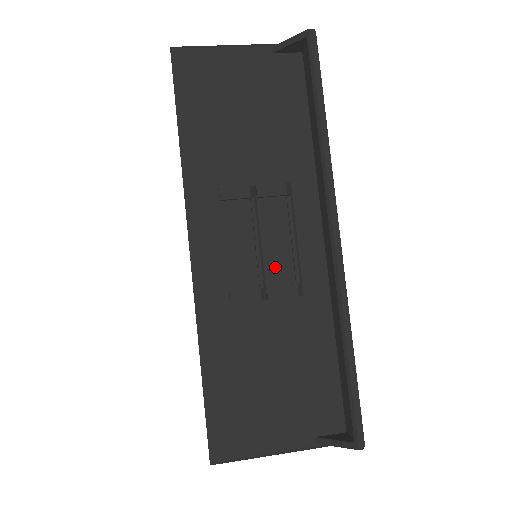
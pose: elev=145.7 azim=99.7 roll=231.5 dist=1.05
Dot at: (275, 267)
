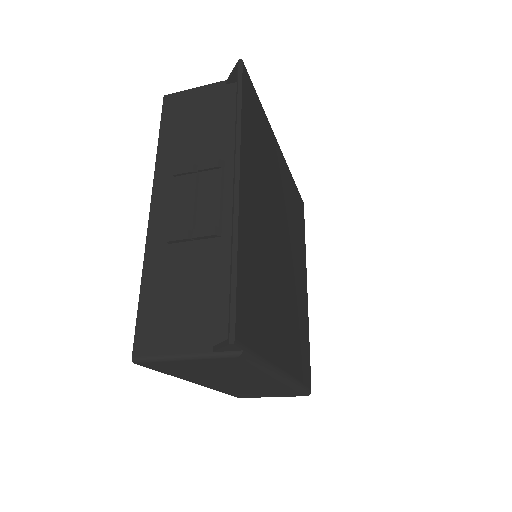
Dot at: (204, 217)
